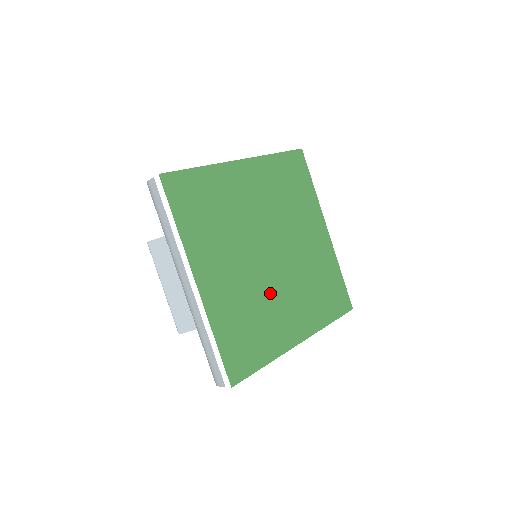
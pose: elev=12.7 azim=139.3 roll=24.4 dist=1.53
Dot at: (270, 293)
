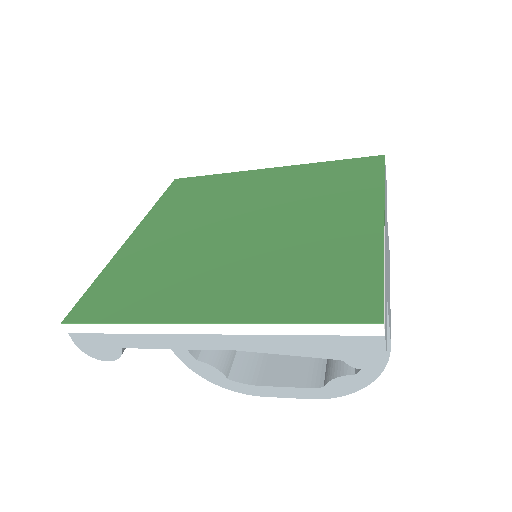
Dot at: (205, 259)
